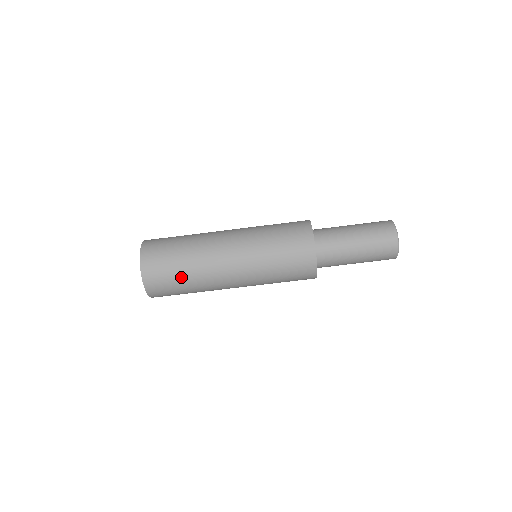
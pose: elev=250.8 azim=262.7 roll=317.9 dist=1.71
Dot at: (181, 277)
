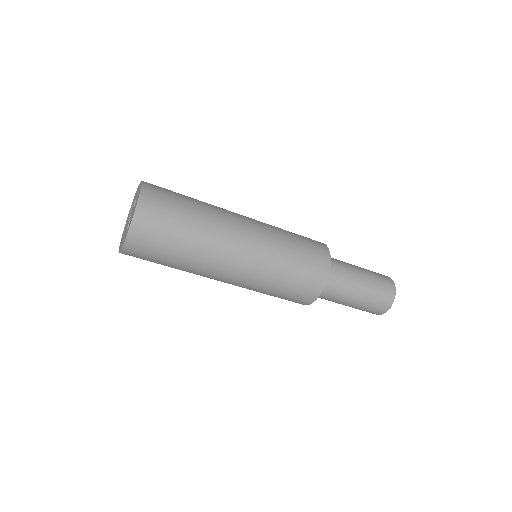
Dot at: occluded
